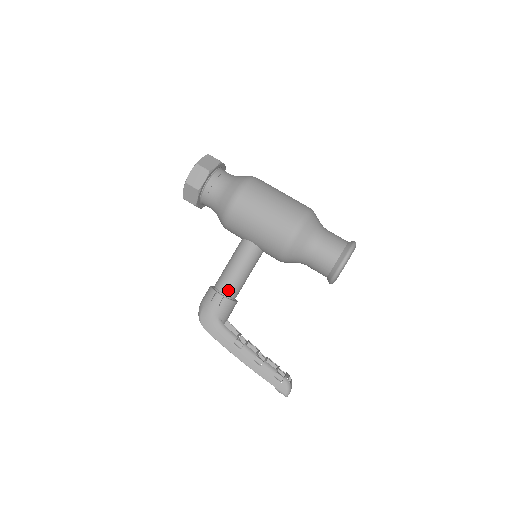
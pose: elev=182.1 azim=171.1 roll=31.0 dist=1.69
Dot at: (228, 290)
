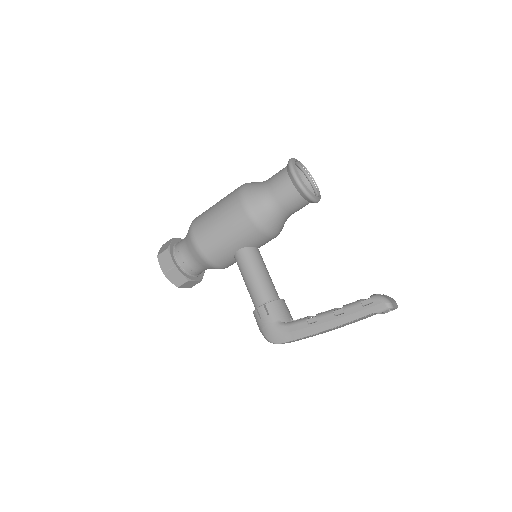
Dot at: (262, 298)
